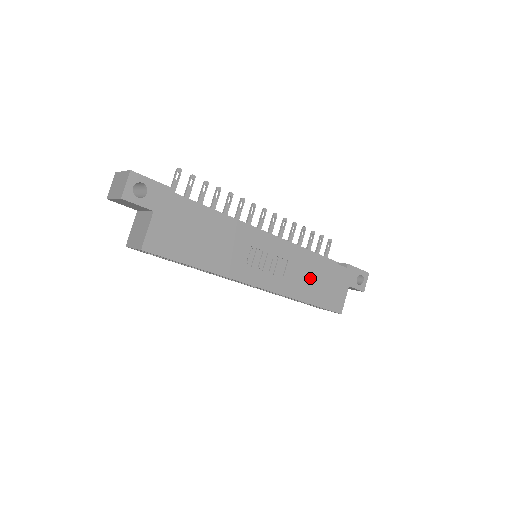
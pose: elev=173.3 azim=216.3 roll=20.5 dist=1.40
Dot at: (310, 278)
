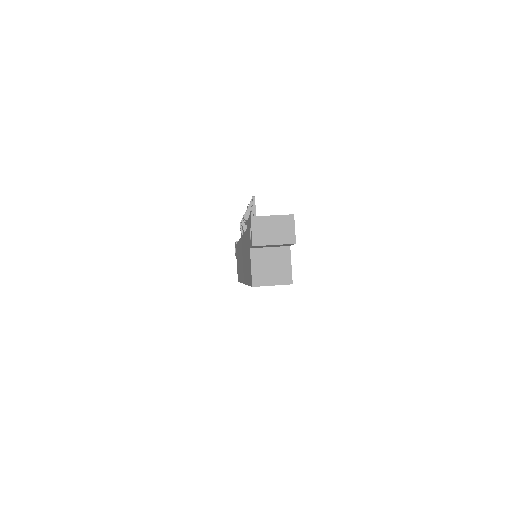
Dot at: occluded
